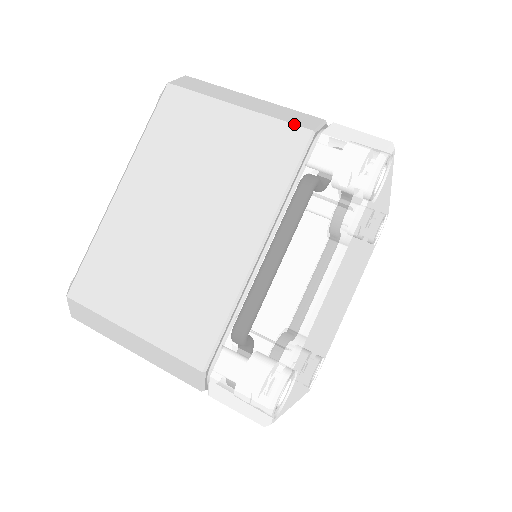
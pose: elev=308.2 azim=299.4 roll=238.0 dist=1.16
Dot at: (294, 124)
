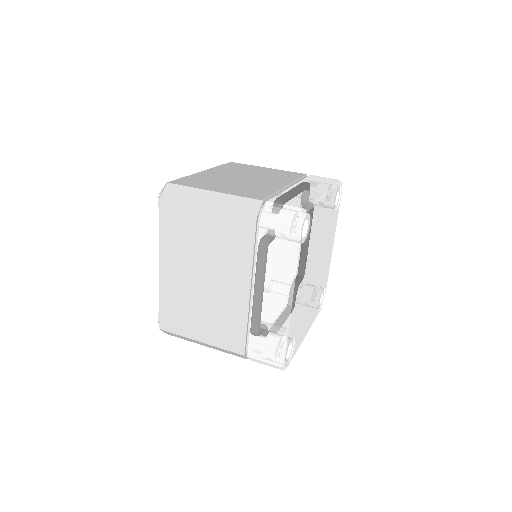
Dot at: (242, 215)
